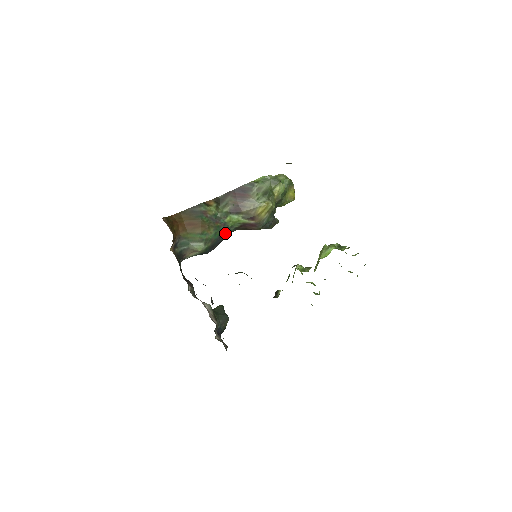
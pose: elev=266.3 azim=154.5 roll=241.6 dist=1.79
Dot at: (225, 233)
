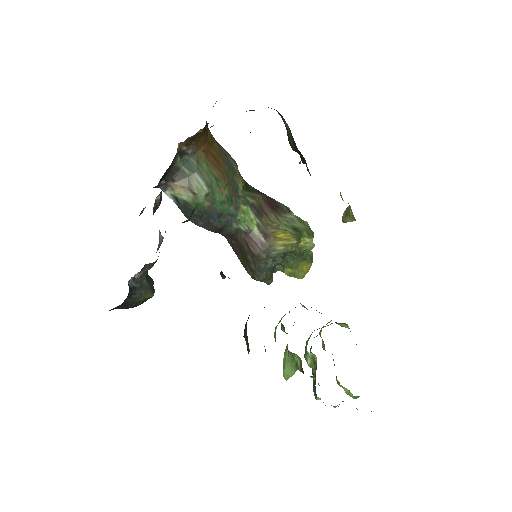
Dot at: (226, 220)
